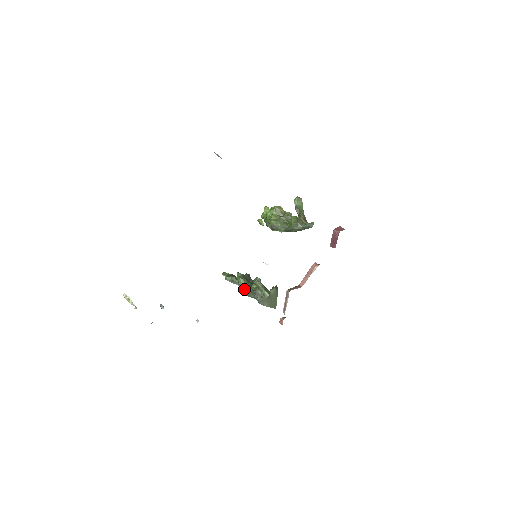
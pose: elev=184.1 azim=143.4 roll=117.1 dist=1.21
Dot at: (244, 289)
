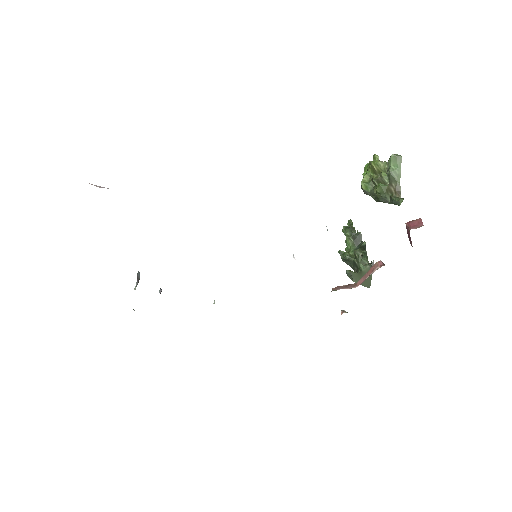
Dot at: (342, 254)
